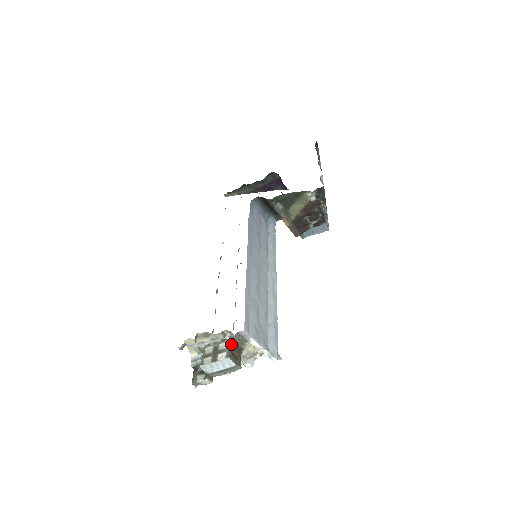
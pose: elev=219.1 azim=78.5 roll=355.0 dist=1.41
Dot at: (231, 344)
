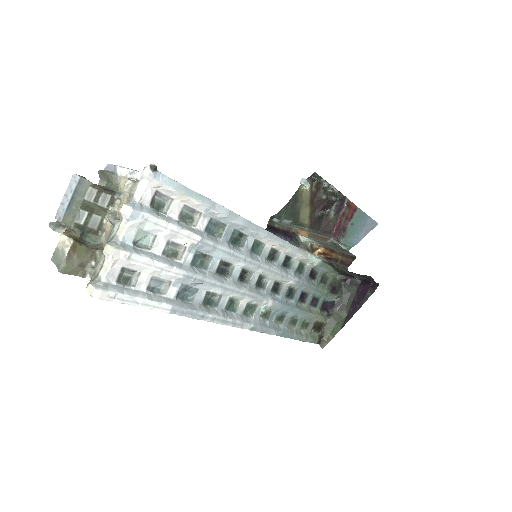
Dot at: occluded
